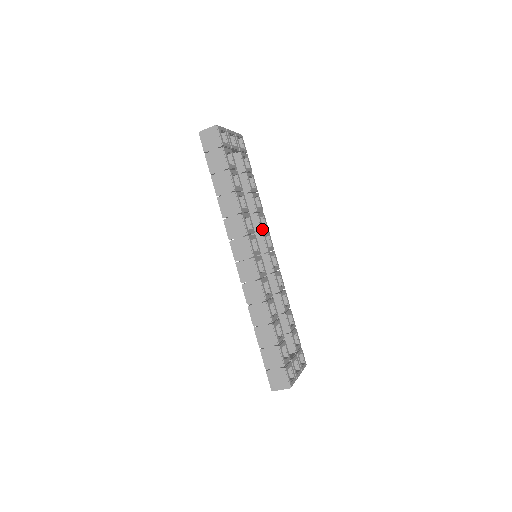
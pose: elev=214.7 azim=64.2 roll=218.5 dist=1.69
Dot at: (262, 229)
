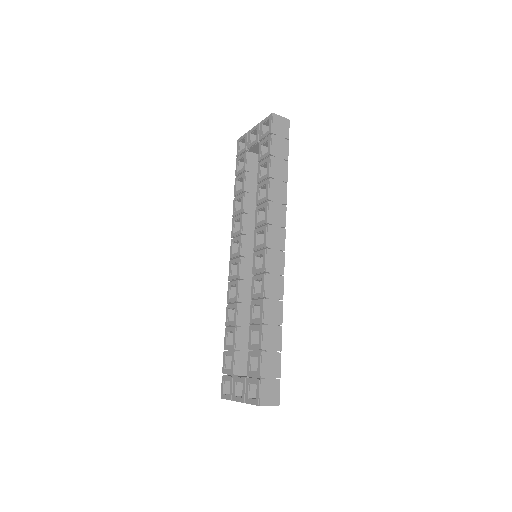
Dot at: occluded
